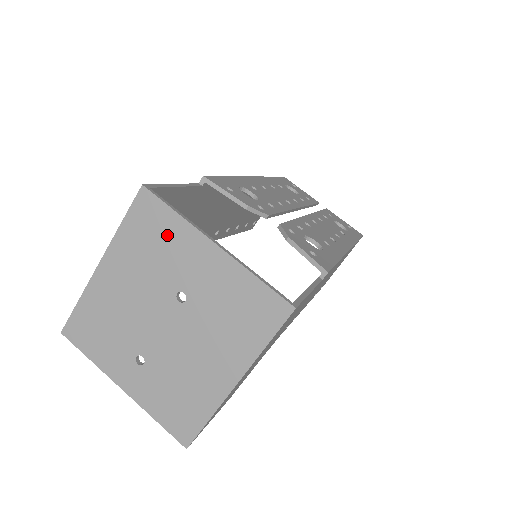
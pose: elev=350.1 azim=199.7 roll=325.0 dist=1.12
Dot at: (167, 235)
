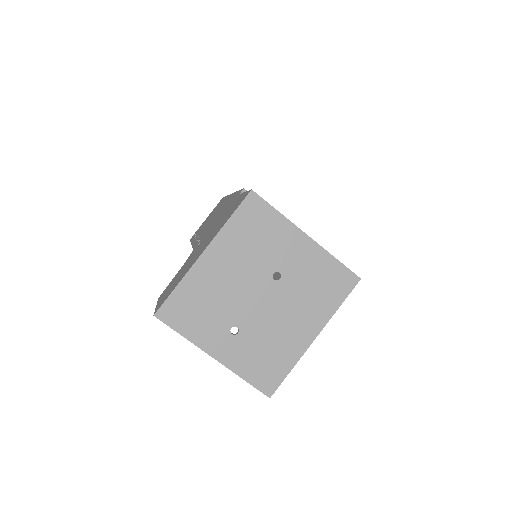
Dot at: (269, 229)
